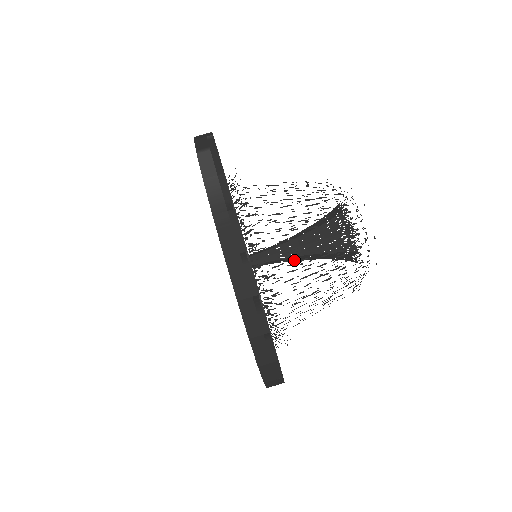
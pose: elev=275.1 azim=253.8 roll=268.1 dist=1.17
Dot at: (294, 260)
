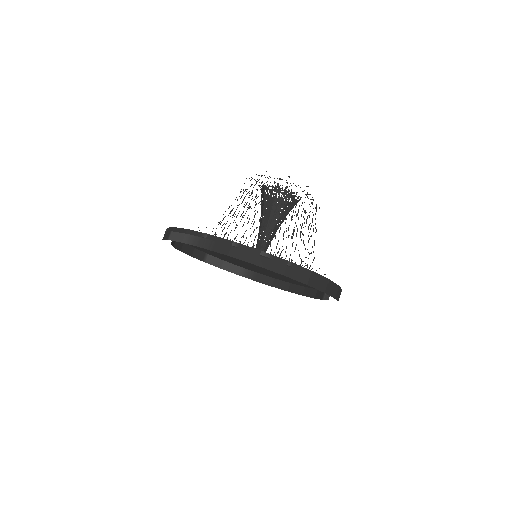
Dot at: (274, 235)
